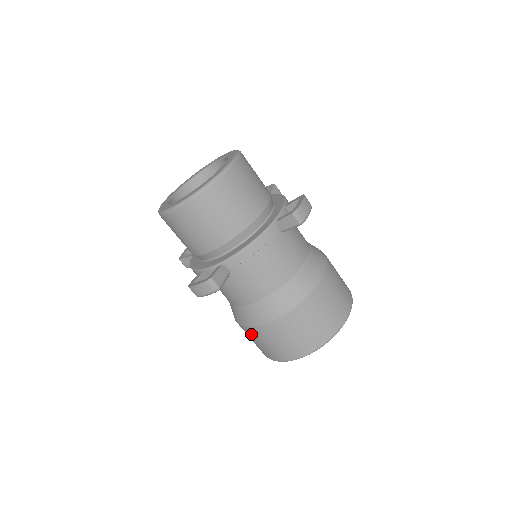
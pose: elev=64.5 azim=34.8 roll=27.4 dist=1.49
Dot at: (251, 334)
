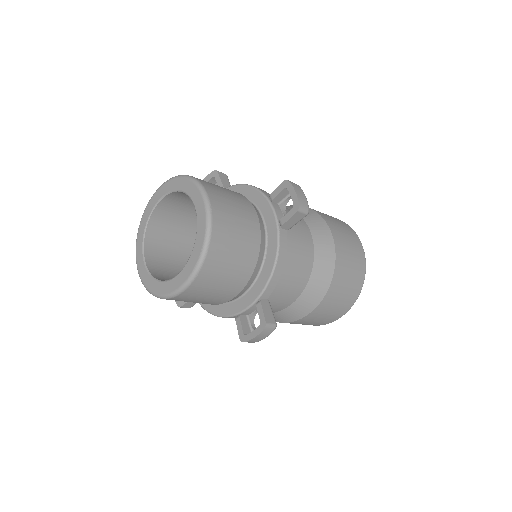
Dot at: occluded
